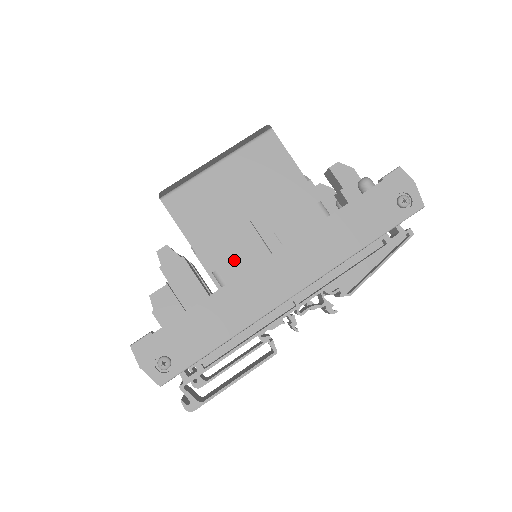
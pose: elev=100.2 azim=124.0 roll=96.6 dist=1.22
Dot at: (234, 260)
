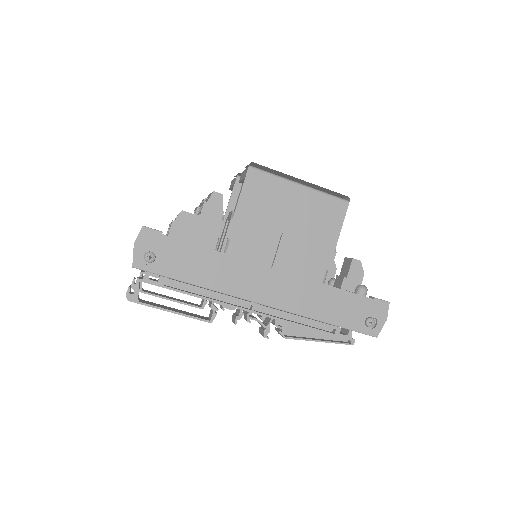
Dot at: (248, 246)
